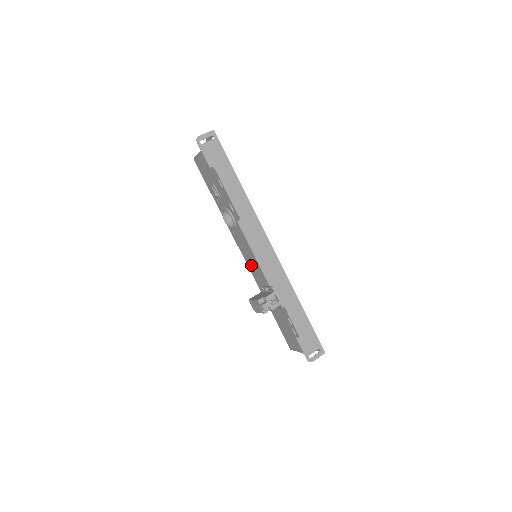
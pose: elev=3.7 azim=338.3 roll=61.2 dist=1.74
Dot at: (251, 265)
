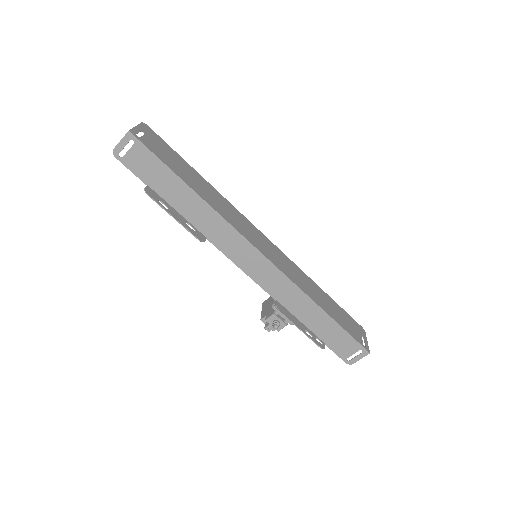
Dot at: occluded
